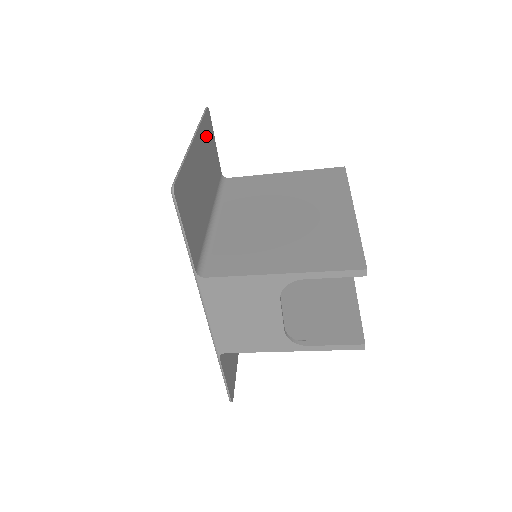
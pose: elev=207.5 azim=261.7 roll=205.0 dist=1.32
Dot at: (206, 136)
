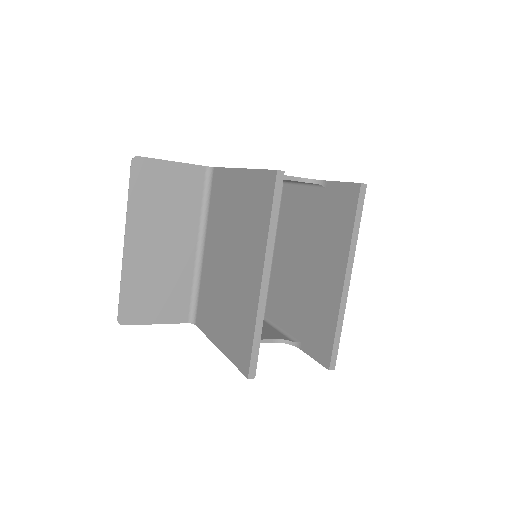
Dot at: (147, 195)
